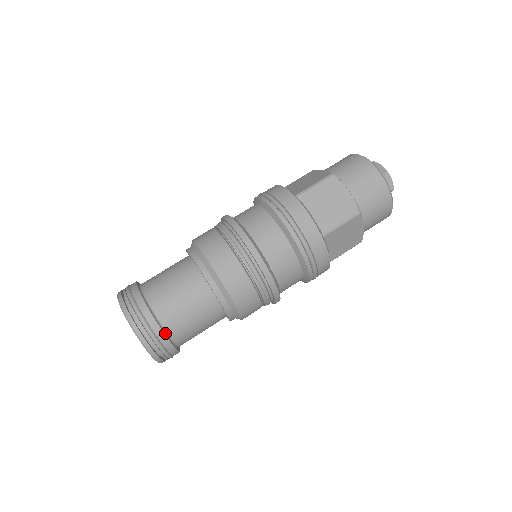
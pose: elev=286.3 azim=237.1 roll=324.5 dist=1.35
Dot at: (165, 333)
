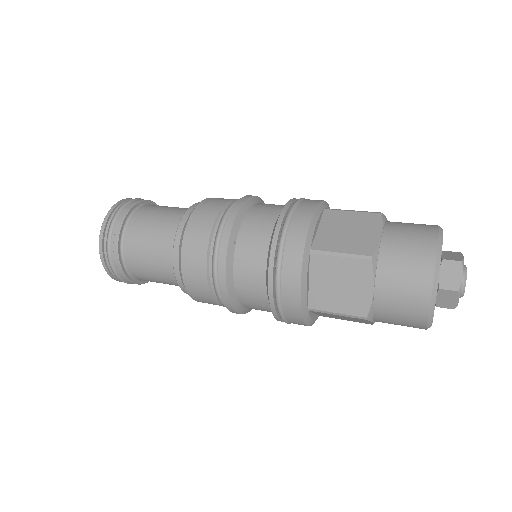
Dot at: (122, 235)
